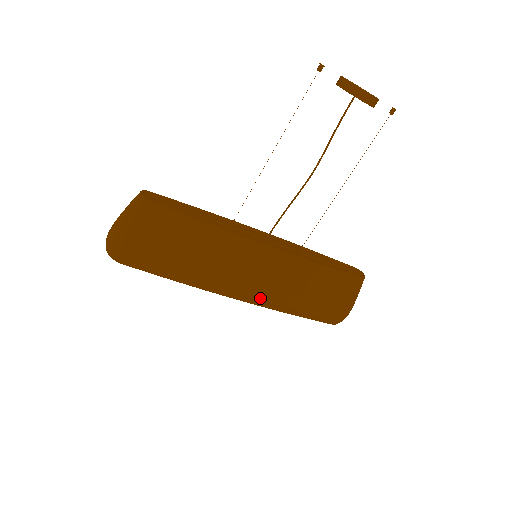
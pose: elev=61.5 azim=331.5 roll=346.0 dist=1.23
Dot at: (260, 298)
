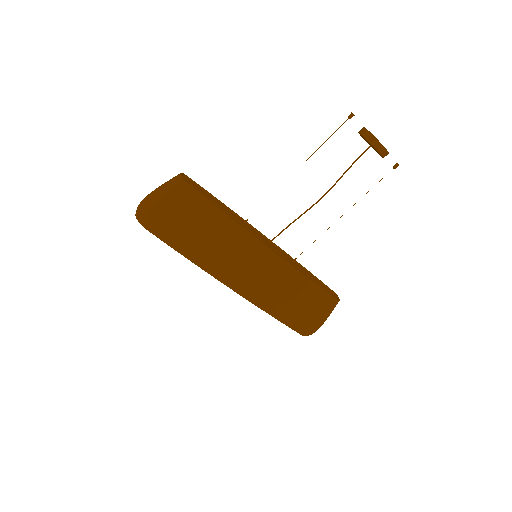
Dot at: (250, 292)
